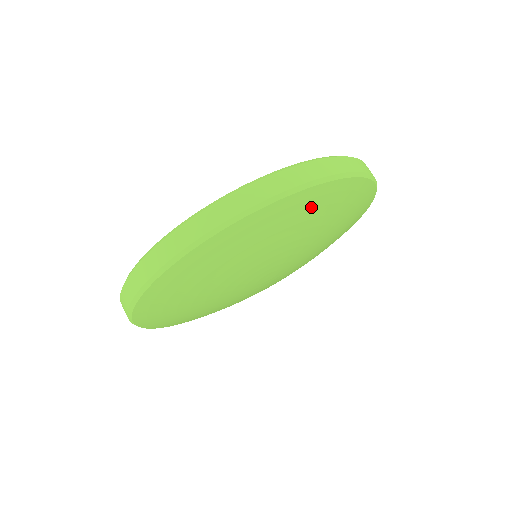
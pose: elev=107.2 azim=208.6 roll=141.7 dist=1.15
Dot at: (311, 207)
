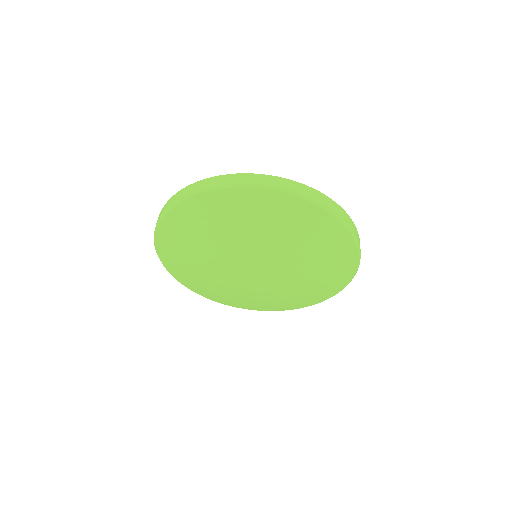
Dot at: (311, 223)
